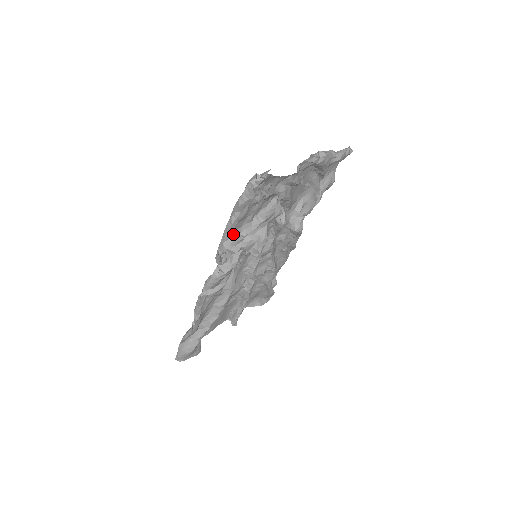
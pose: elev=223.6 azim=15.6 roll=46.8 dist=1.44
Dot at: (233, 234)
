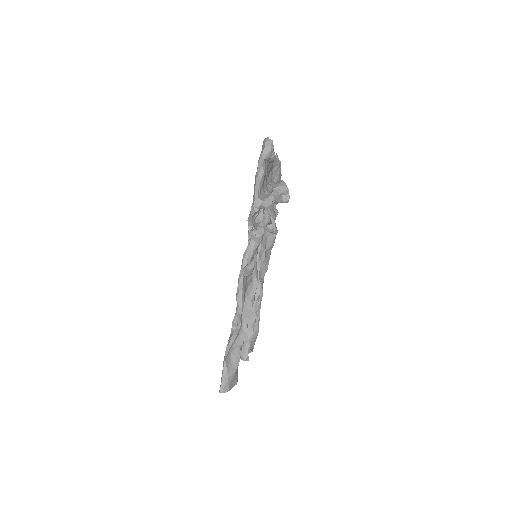
Dot at: (261, 191)
